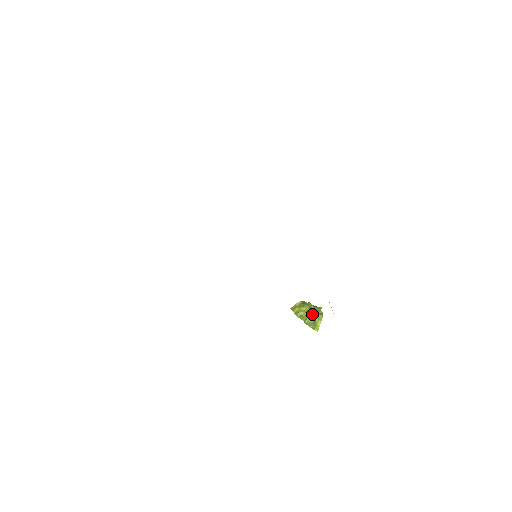
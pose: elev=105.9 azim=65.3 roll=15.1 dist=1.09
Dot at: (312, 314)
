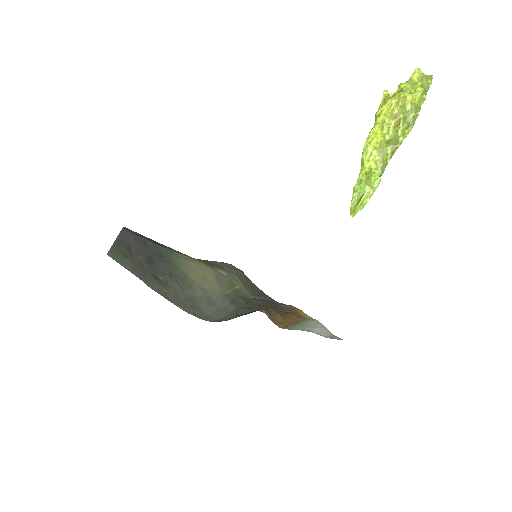
Dot at: (365, 184)
